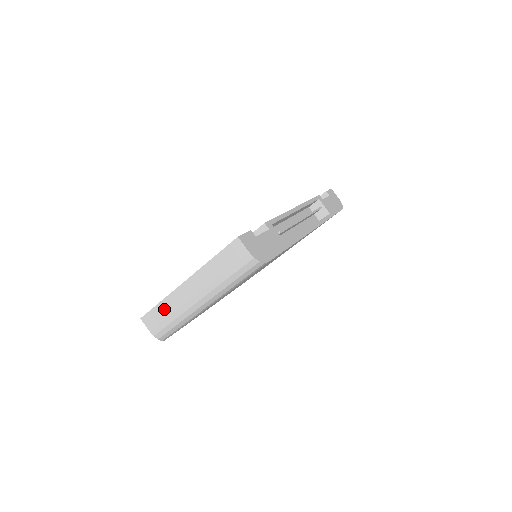
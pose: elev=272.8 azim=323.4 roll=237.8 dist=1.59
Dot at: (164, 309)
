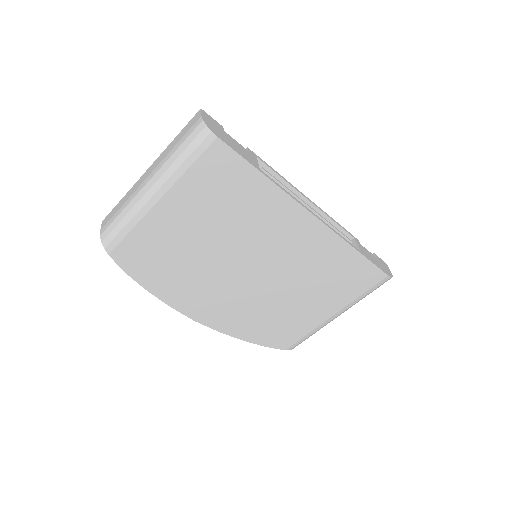
Dot at: (121, 203)
